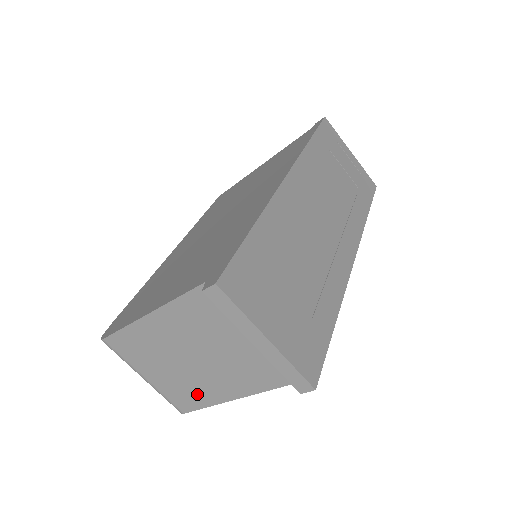
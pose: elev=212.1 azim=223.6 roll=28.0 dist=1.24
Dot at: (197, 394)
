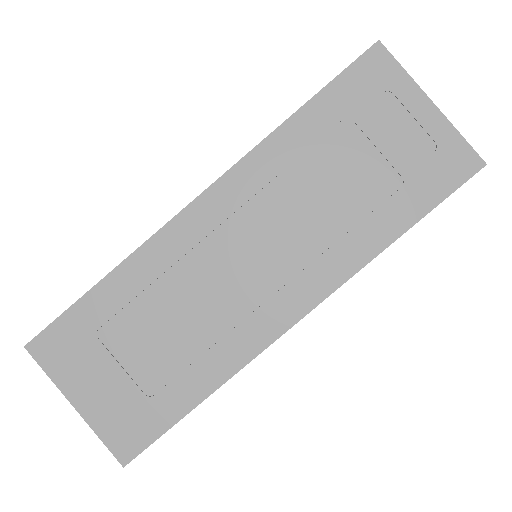
Dot at: occluded
